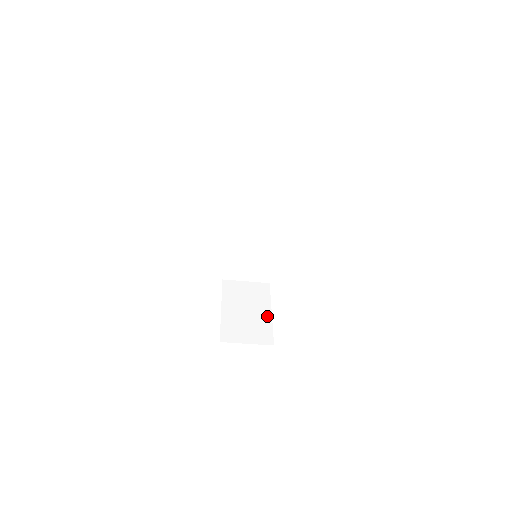
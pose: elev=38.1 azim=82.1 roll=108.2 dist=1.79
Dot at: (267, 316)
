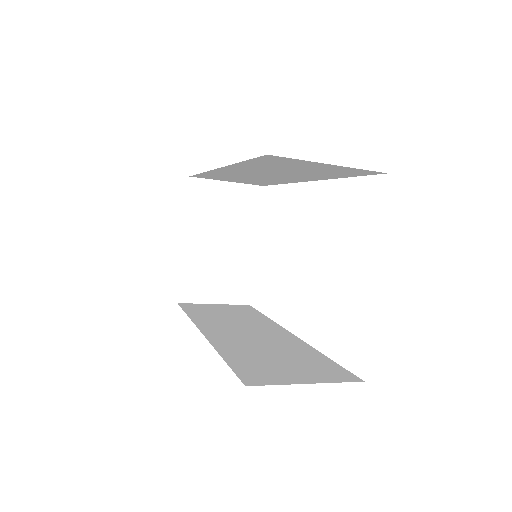
Dot at: (248, 254)
